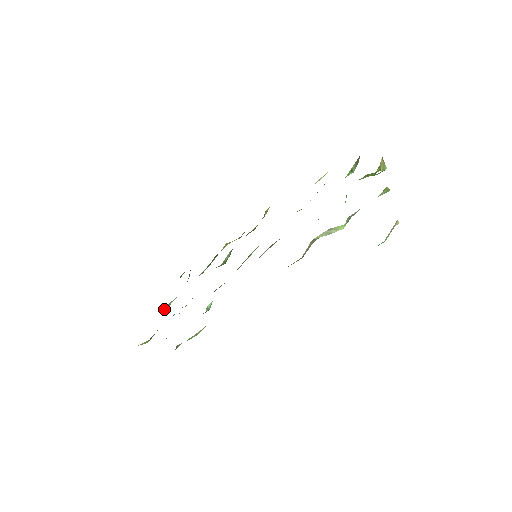
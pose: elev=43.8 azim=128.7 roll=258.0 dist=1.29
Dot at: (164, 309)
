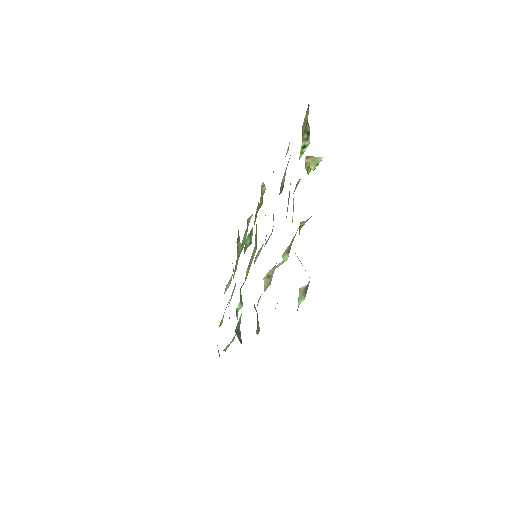
Dot at: (228, 286)
